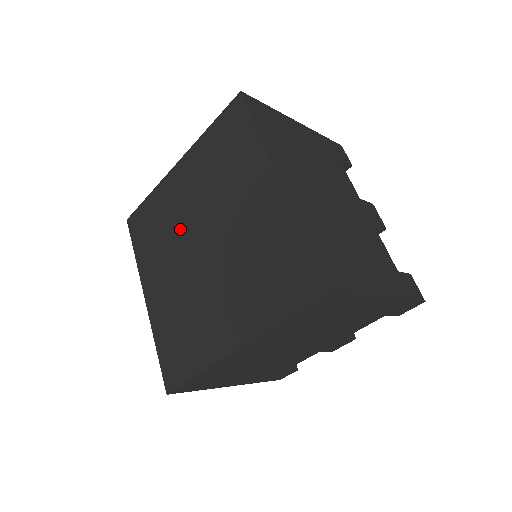
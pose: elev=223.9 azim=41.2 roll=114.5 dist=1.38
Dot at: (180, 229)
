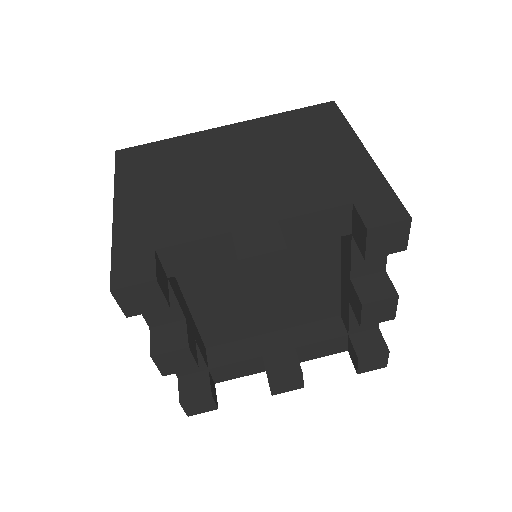
Dot at: occluded
